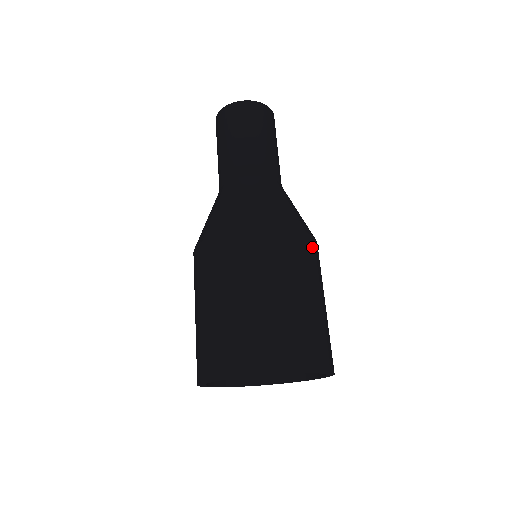
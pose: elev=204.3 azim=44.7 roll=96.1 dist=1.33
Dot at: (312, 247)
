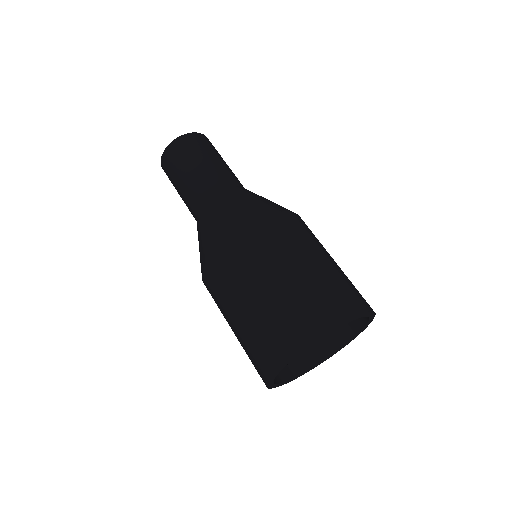
Dot at: (281, 222)
